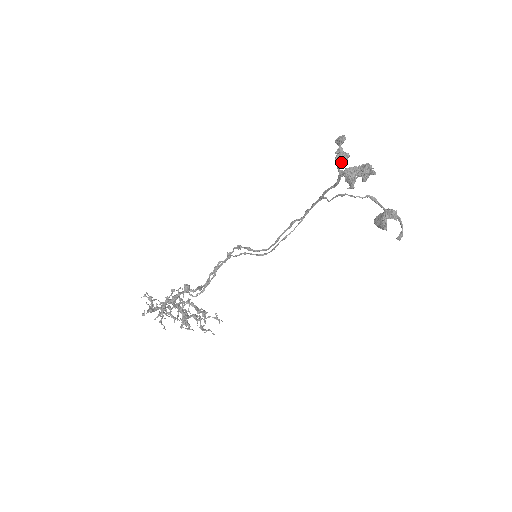
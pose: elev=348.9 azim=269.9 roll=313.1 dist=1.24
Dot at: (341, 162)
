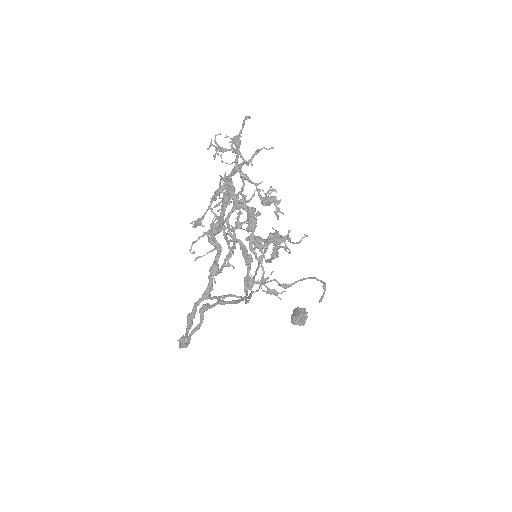
Dot at: (261, 237)
